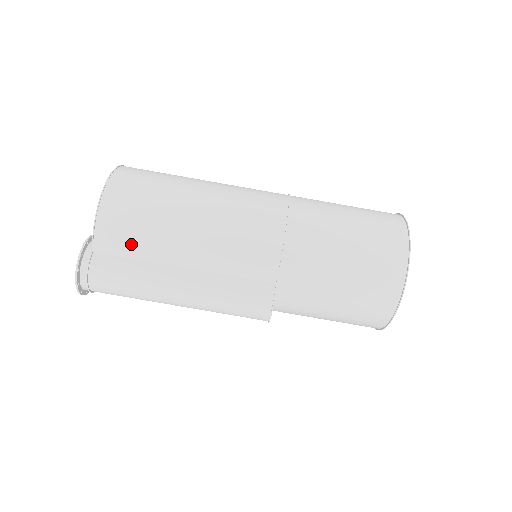
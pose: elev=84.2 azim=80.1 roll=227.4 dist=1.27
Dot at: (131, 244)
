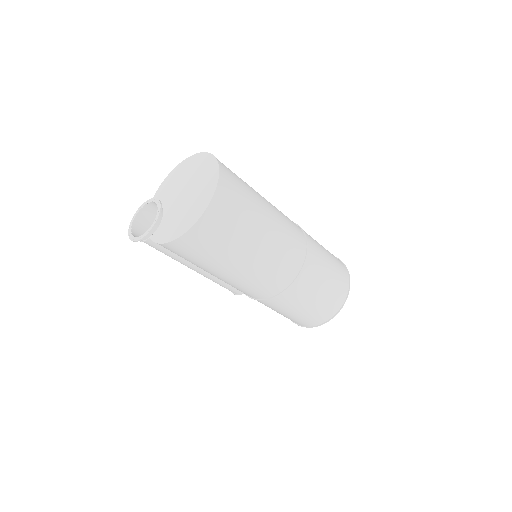
Dot at: occluded
